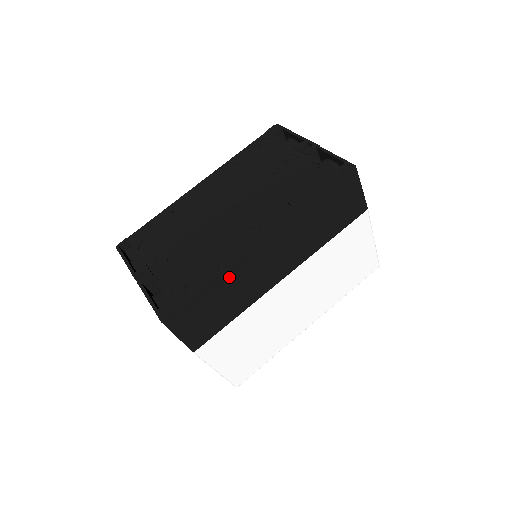
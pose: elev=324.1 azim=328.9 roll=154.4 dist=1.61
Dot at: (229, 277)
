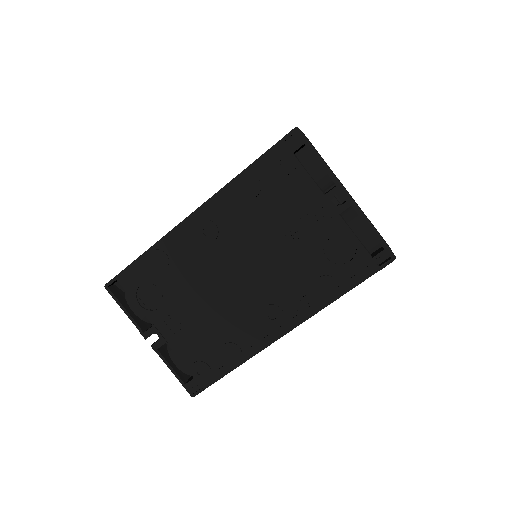
Dot at: occluded
